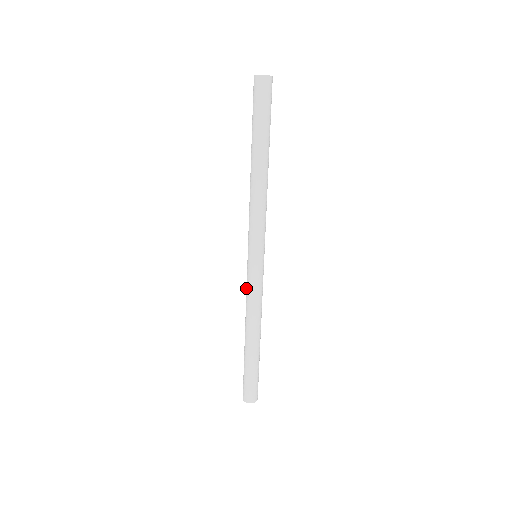
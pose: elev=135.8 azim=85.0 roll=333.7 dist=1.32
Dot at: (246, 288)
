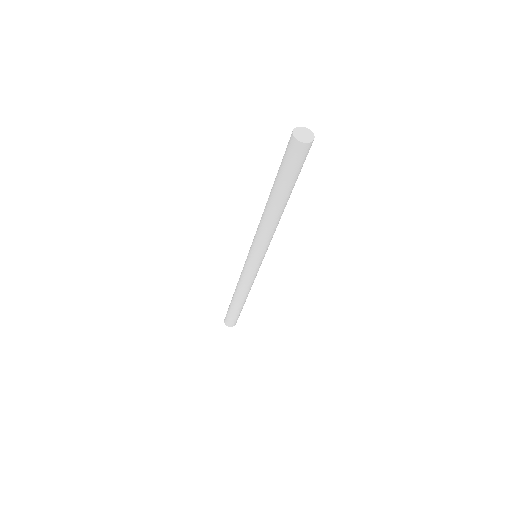
Dot at: occluded
